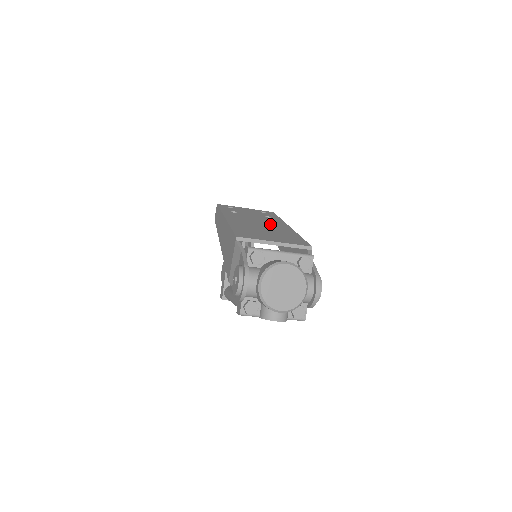
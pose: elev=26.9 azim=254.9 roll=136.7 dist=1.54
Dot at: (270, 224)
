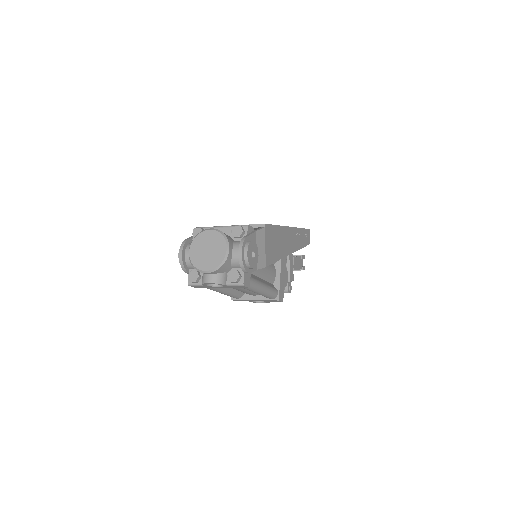
Dot at: occluded
